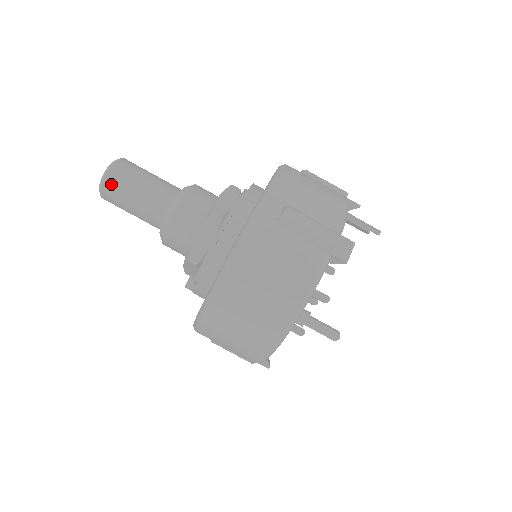
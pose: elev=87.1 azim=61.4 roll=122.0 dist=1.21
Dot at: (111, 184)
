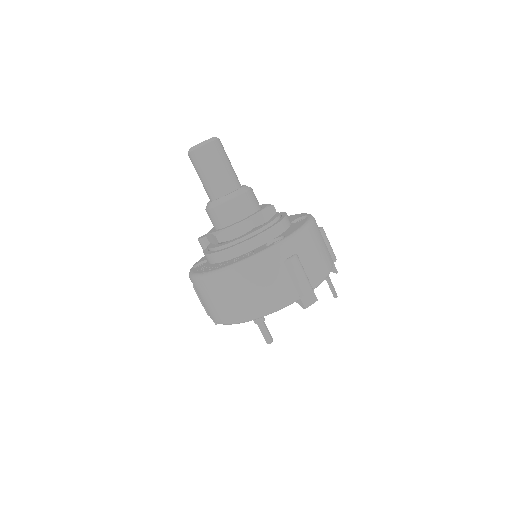
Dot at: (201, 154)
